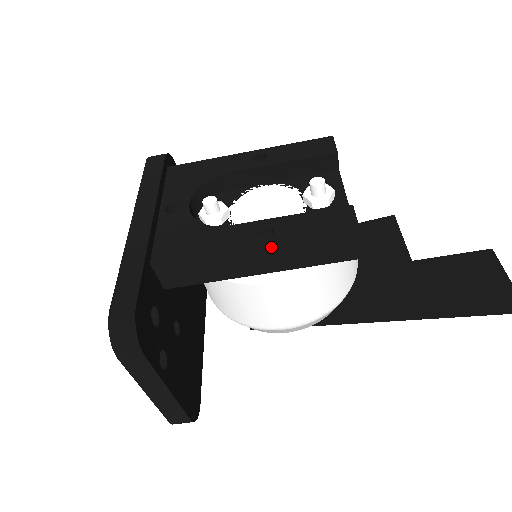
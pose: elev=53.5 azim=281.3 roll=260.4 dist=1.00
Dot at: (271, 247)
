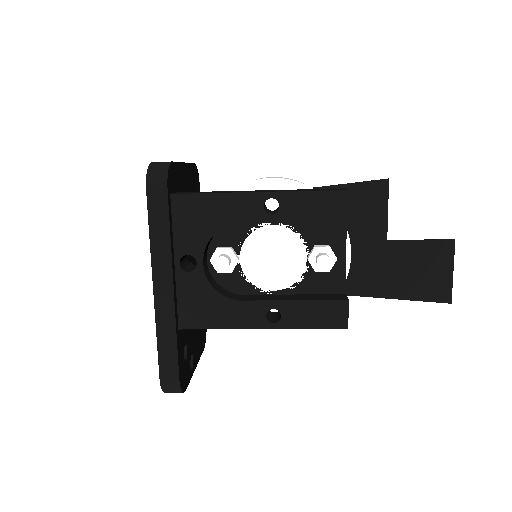
Dot at: (277, 327)
